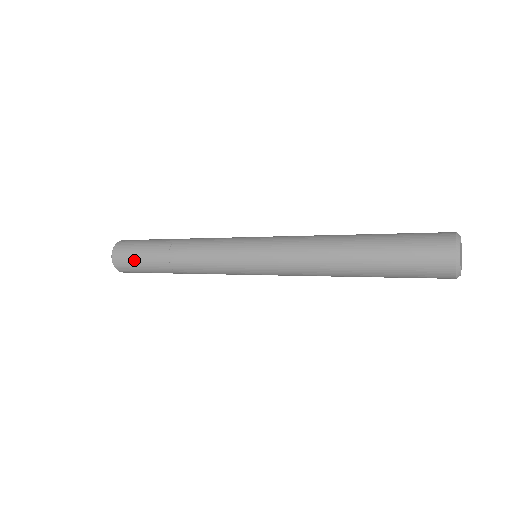
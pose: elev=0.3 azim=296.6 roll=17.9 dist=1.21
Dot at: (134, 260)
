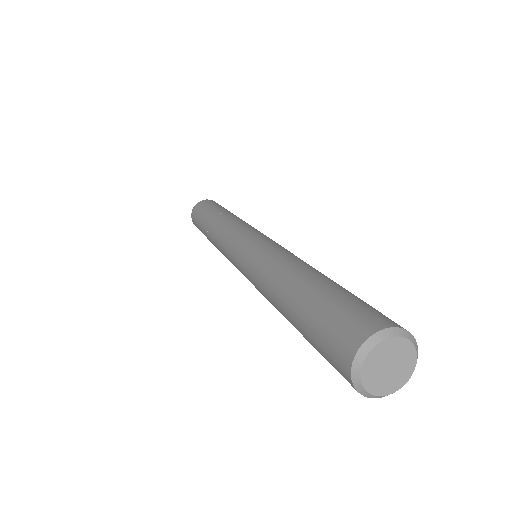
Dot at: occluded
